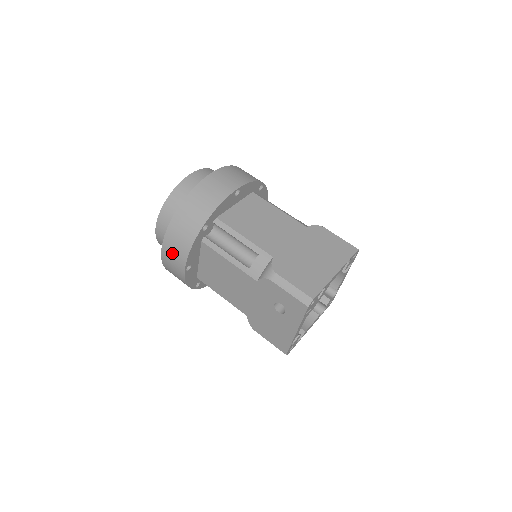
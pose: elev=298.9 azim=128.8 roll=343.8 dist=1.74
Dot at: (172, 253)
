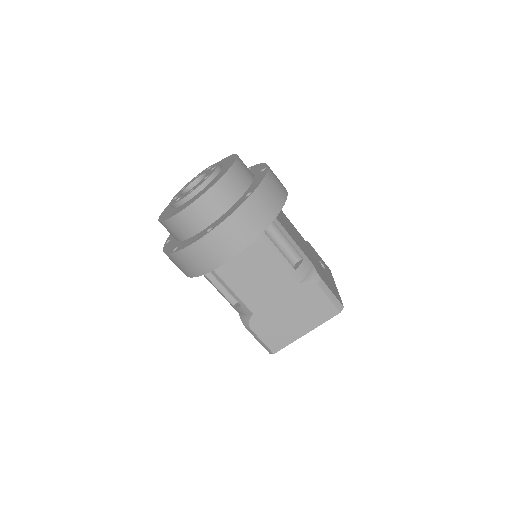
Dot at: occluded
